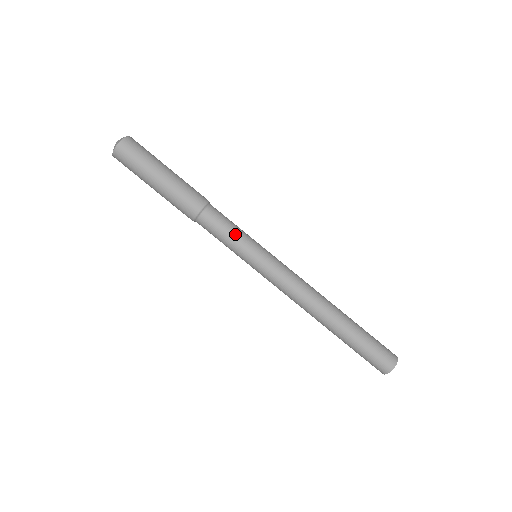
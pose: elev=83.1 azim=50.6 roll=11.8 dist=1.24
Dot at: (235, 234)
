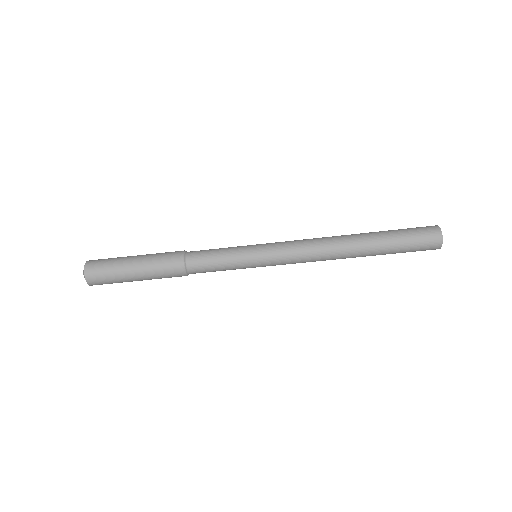
Dot at: (224, 253)
